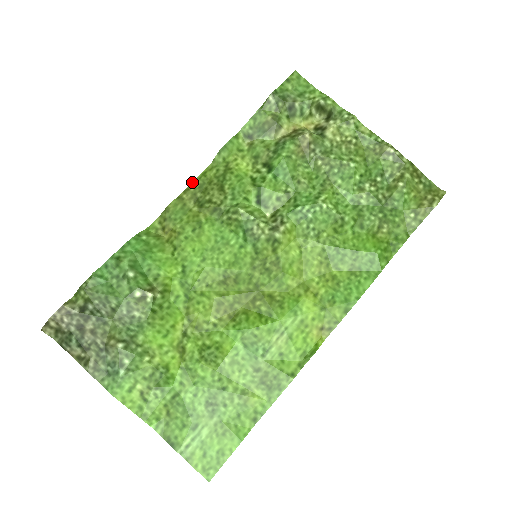
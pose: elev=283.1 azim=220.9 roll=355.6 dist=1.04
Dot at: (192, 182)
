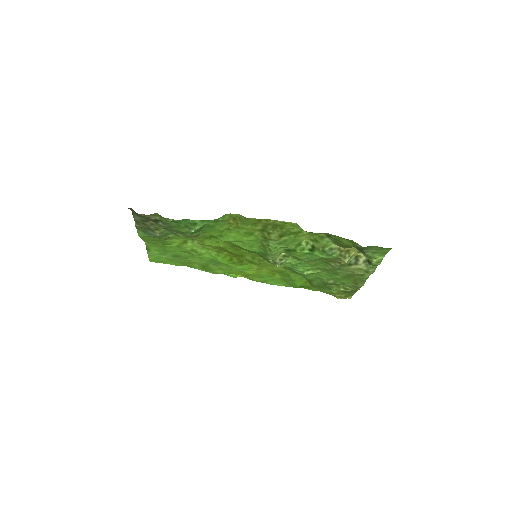
Dot at: (275, 220)
